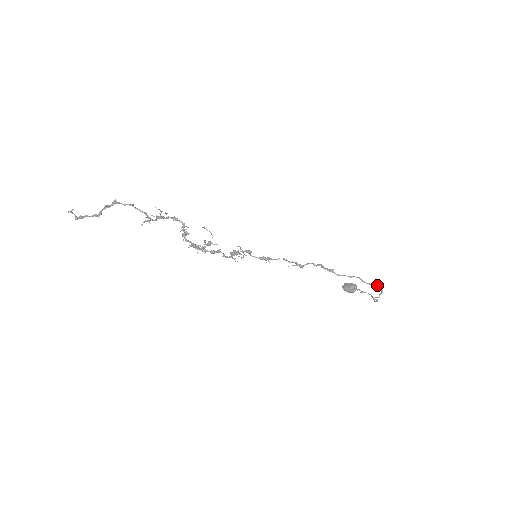
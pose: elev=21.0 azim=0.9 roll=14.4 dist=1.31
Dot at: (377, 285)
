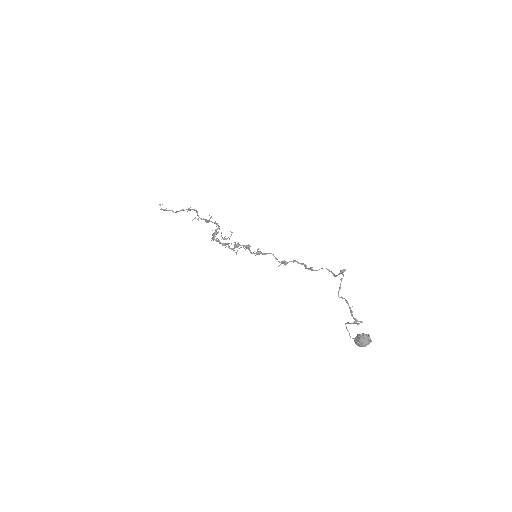
Dot at: (340, 270)
